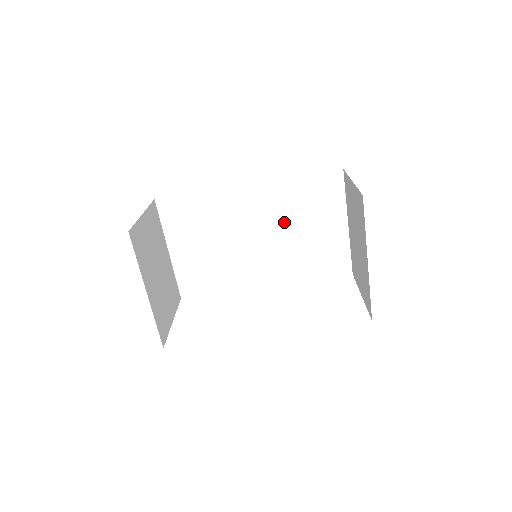
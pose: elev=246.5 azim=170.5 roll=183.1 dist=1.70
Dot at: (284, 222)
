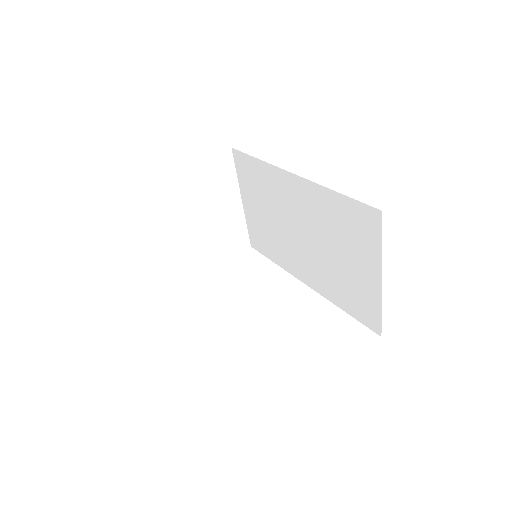
Dot at: (321, 233)
